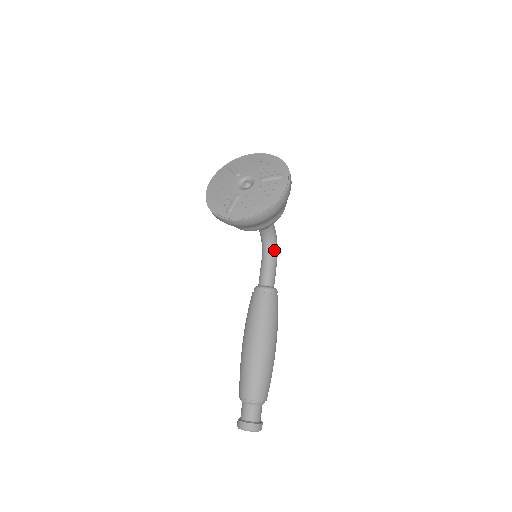
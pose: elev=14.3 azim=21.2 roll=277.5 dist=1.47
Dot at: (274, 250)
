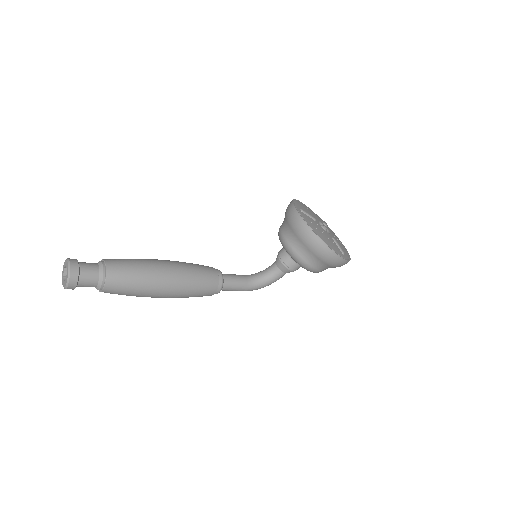
Dot at: (257, 284)
